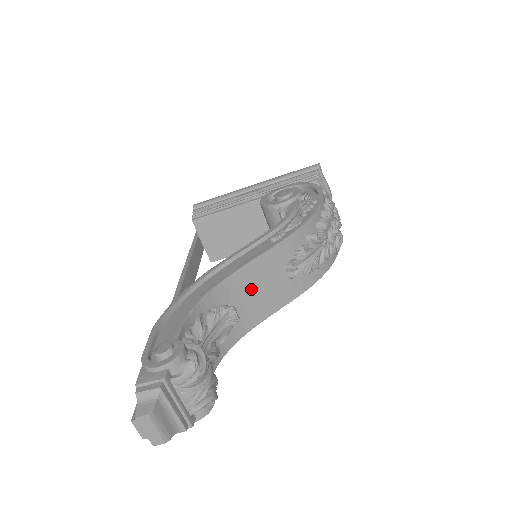
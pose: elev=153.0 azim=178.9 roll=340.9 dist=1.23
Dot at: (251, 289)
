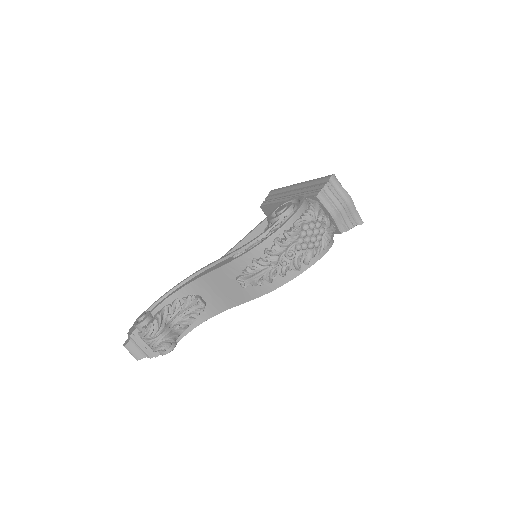
Dot at: (215, 288)
